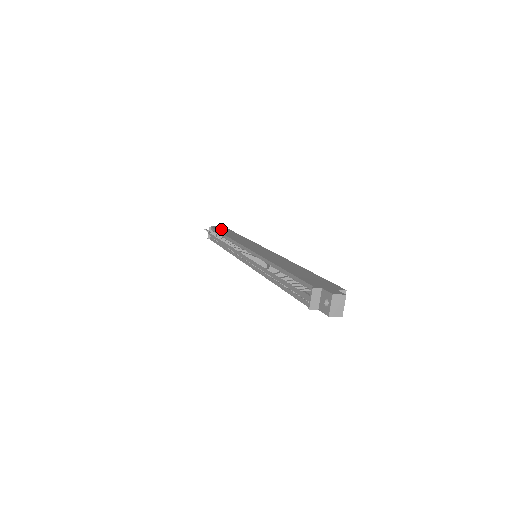
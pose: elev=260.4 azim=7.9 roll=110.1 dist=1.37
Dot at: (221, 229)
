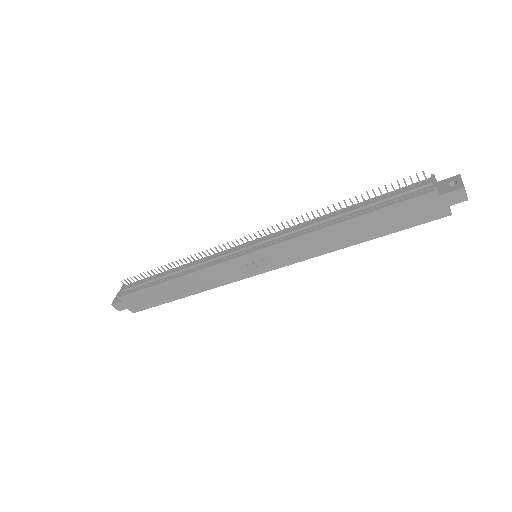
Dot at: occluded
